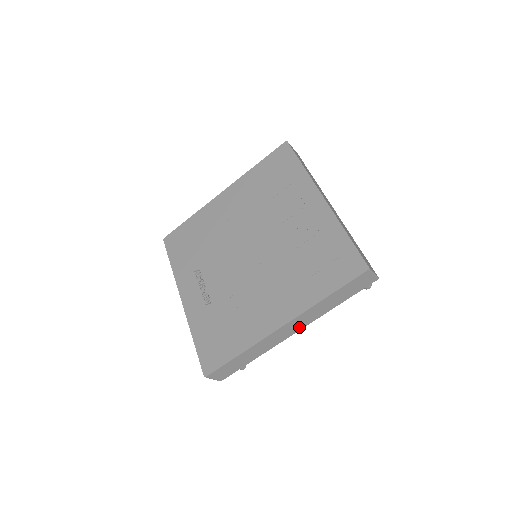
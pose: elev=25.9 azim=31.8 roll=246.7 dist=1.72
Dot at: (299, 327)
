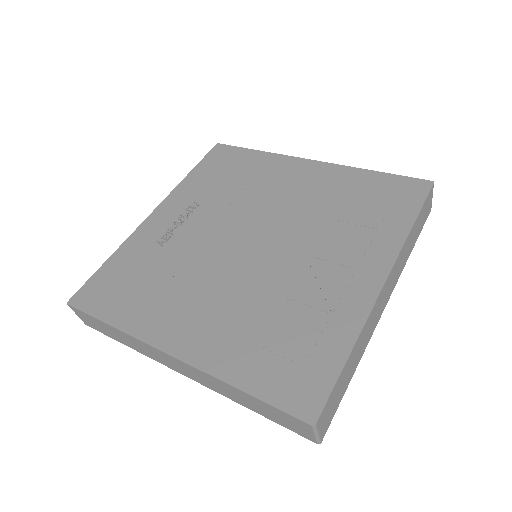
Dot at: (190, 375)
